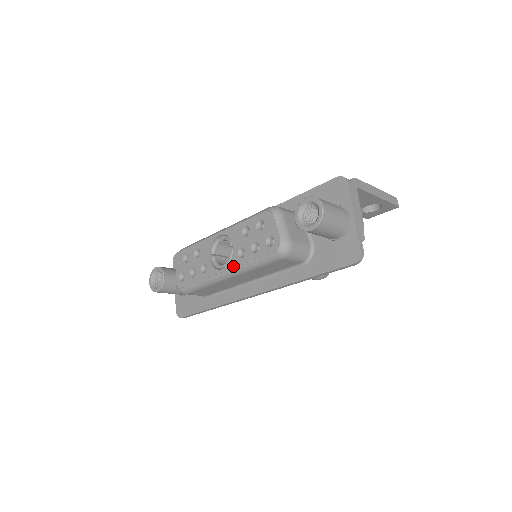
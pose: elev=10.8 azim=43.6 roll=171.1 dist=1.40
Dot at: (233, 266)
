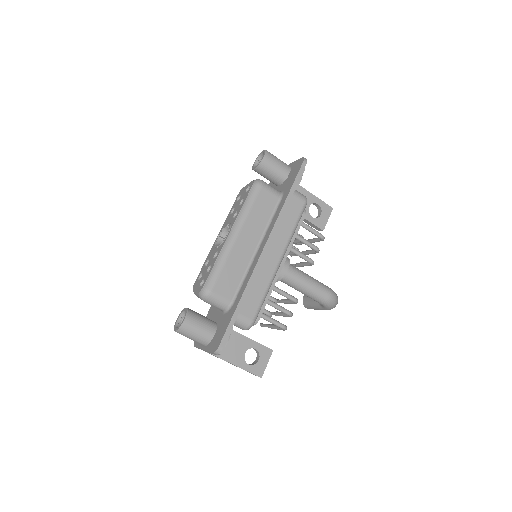
Dot at: (234, 222)
